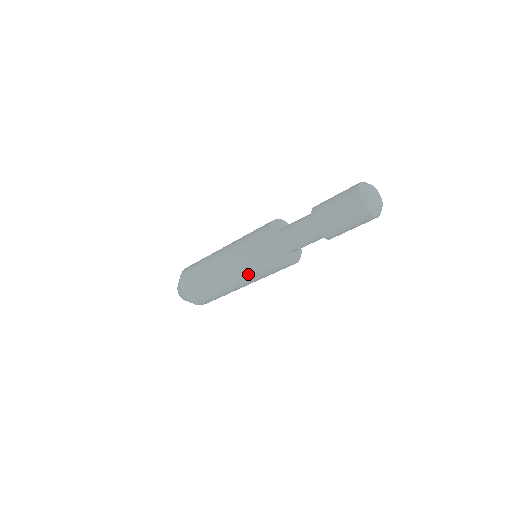
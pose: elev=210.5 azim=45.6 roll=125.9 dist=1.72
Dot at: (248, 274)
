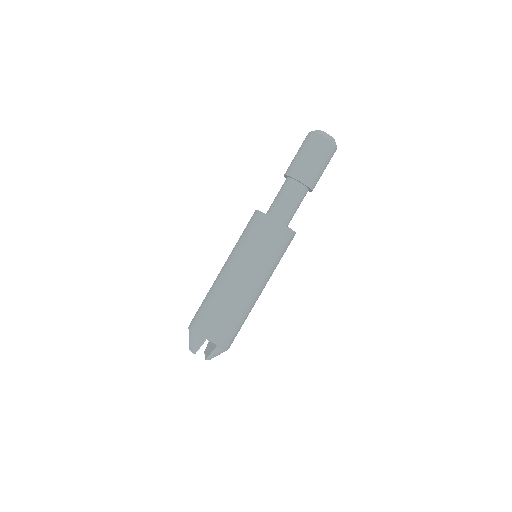
Dot at: (240, 252)
